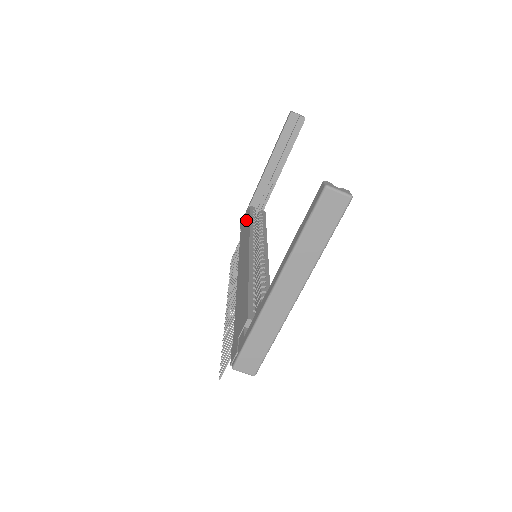
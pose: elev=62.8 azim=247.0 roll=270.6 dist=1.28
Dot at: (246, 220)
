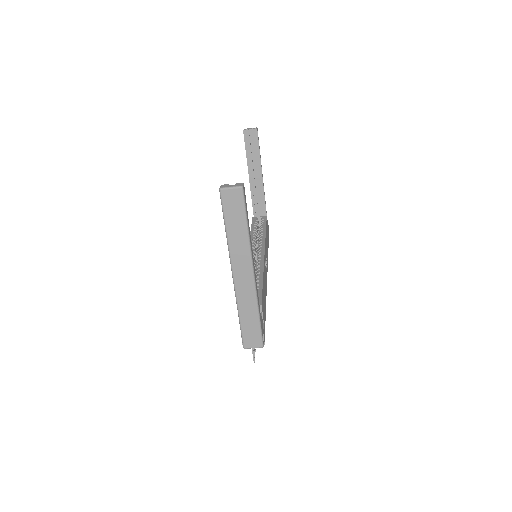
Dot at: occluded
